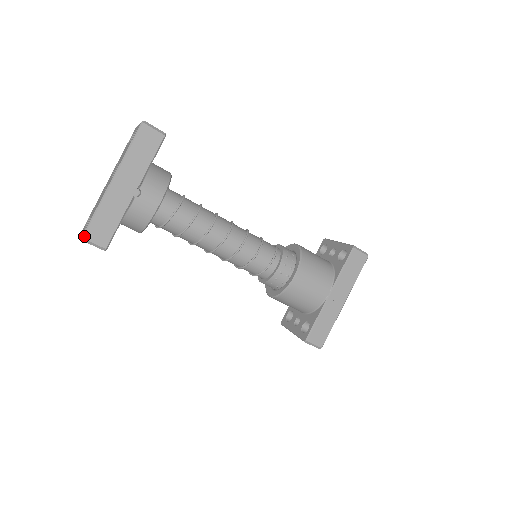
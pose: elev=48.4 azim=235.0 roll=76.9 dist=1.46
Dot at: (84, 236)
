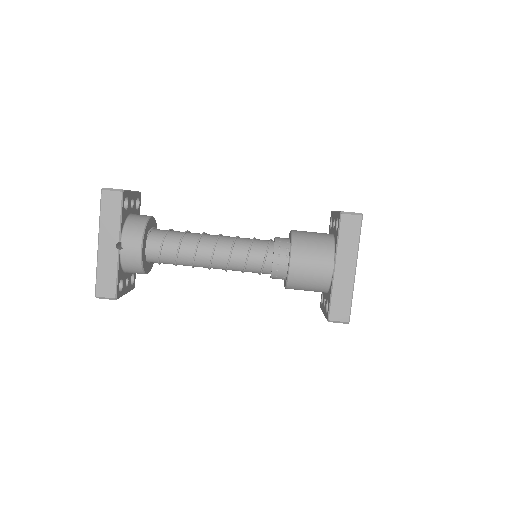
Dot at: (96, 294)
